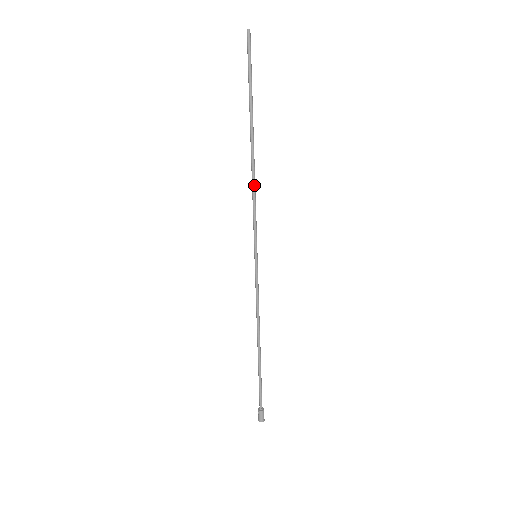
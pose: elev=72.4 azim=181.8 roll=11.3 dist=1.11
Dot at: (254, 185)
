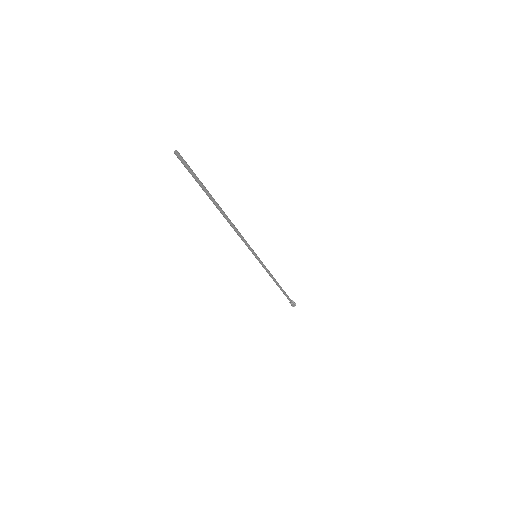
Dot at: (235, 230)
